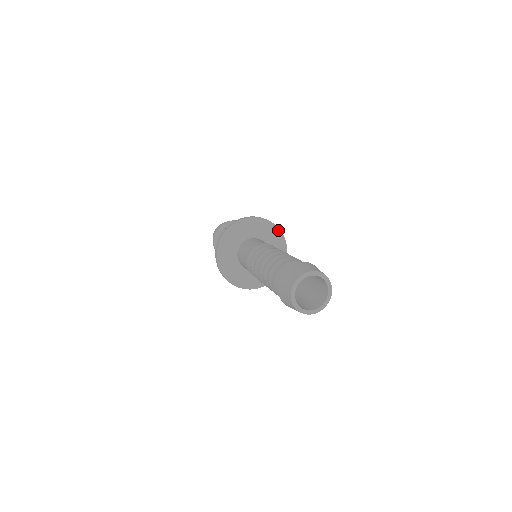
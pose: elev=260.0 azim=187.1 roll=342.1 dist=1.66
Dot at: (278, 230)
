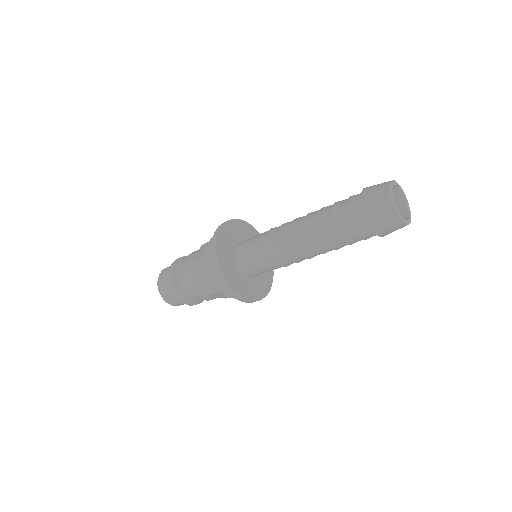
Dot at: (235, 221)
